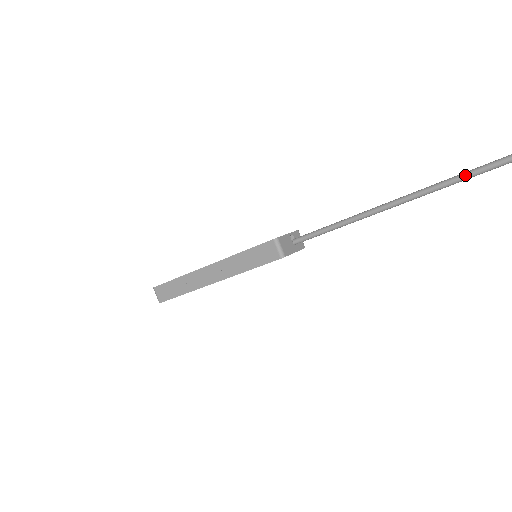
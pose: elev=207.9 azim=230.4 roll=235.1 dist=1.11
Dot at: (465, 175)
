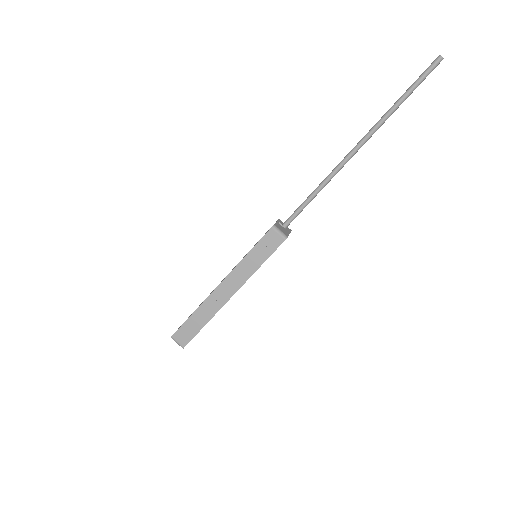
Dot at: (392, 109)
